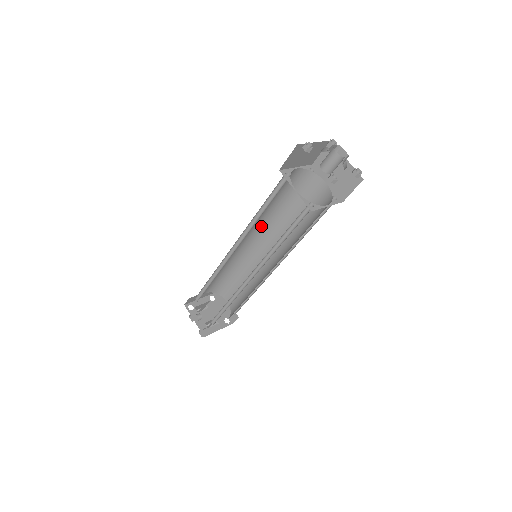
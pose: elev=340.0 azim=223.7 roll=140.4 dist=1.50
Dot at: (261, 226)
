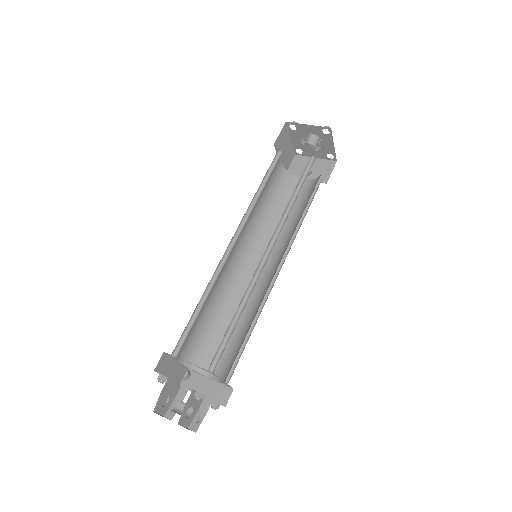
Dot at: (249, 236)
